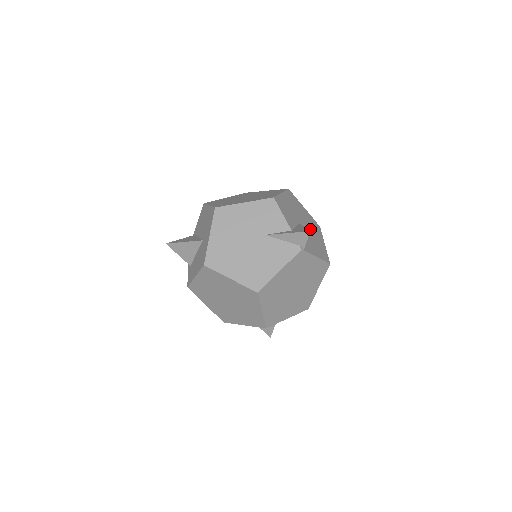
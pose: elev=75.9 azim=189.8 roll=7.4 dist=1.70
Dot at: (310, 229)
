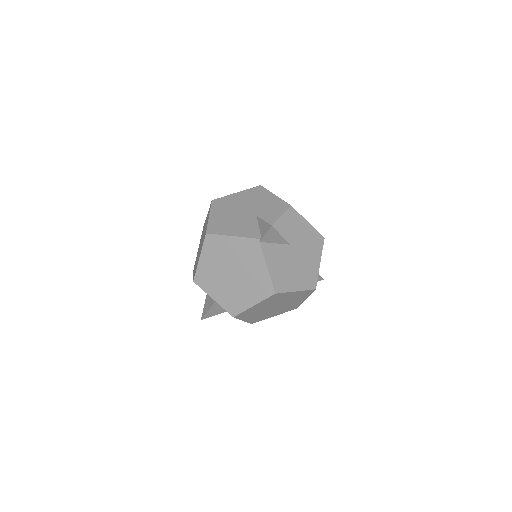
Dot at: (298, 265)
